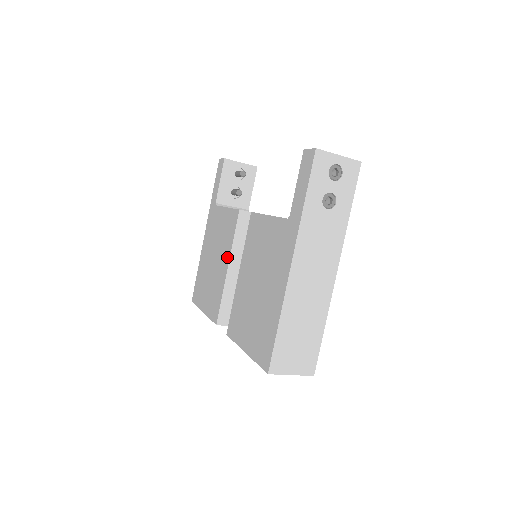
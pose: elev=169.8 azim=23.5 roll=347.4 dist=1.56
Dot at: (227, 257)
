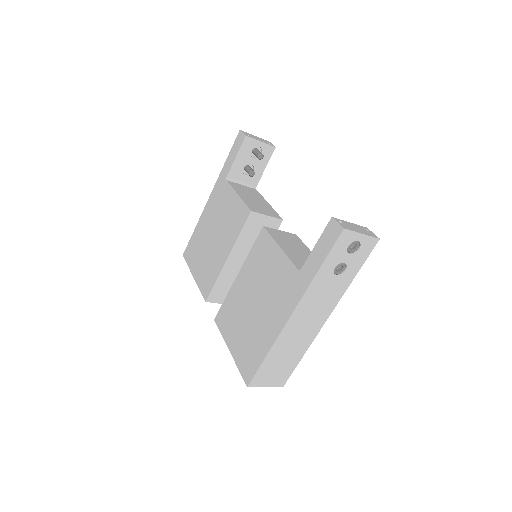
Dot at: (229, 247)
